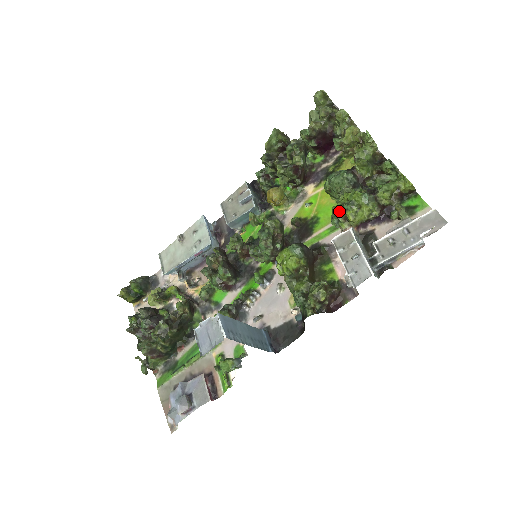
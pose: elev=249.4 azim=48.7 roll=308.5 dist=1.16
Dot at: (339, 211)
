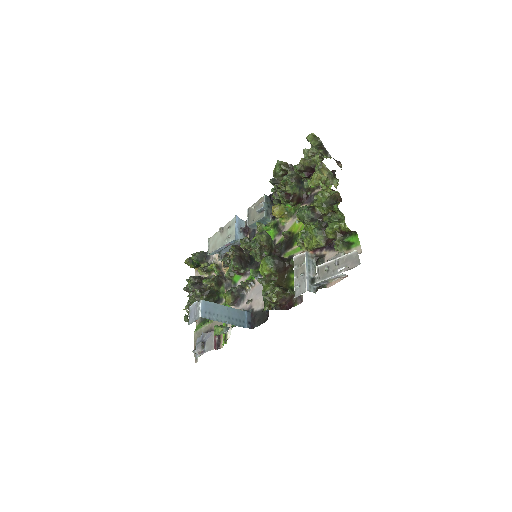
Dot at: (299, 238)
